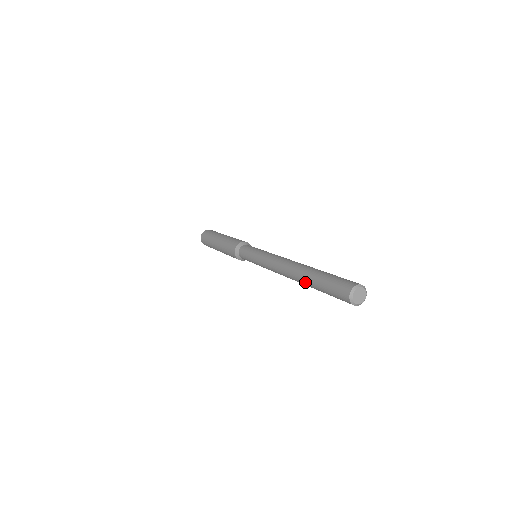
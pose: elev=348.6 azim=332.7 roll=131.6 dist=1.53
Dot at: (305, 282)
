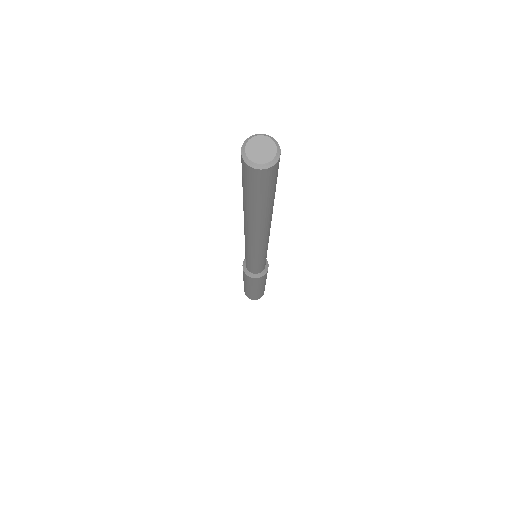
Dot at: (251, 218)
